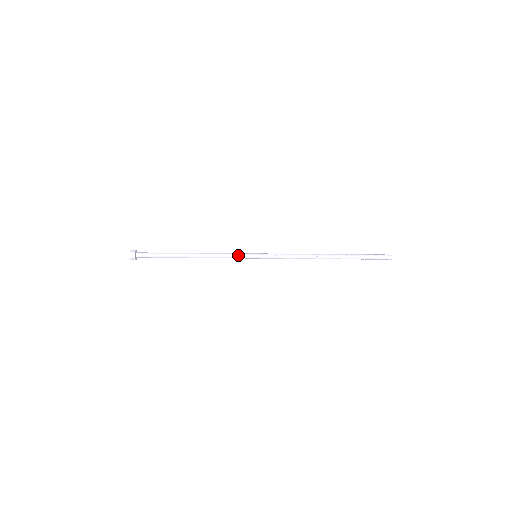
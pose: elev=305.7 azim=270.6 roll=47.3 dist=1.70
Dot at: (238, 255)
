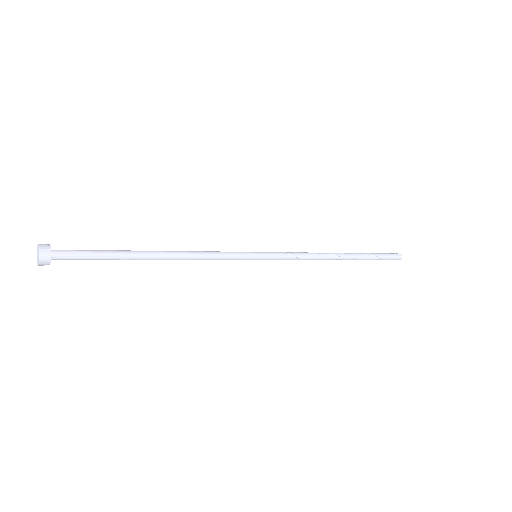
Dot at: occluded
